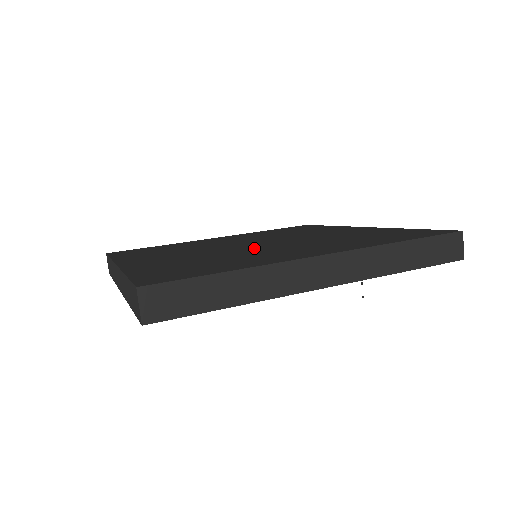
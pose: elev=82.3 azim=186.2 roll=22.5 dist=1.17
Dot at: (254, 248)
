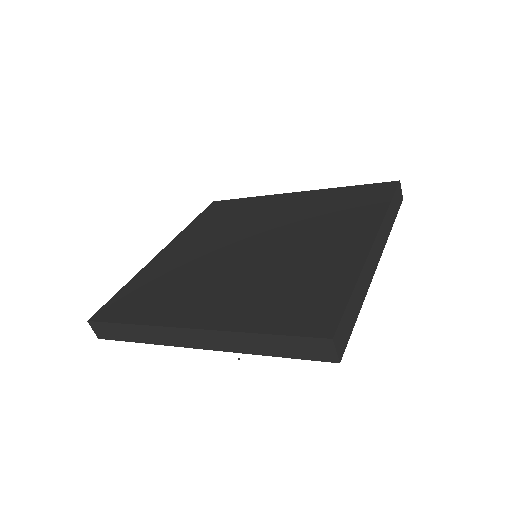
Dot at: (226, 265)
